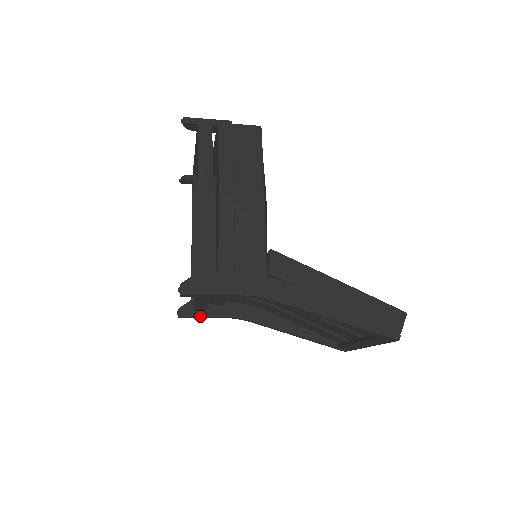
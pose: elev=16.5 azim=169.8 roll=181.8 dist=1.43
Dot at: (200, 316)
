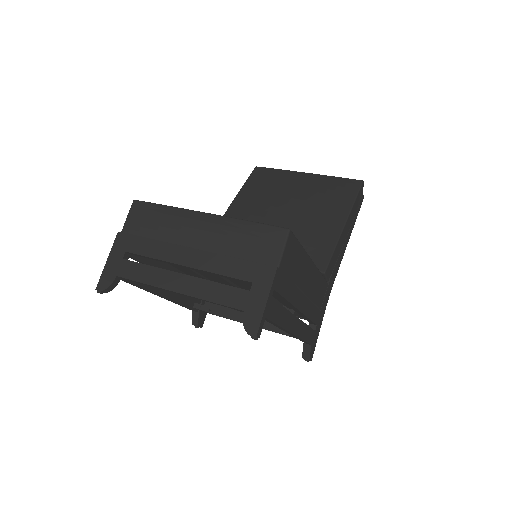
Dot at: occluded
